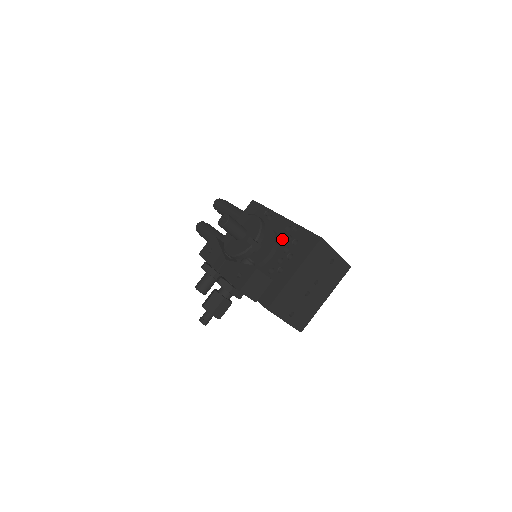
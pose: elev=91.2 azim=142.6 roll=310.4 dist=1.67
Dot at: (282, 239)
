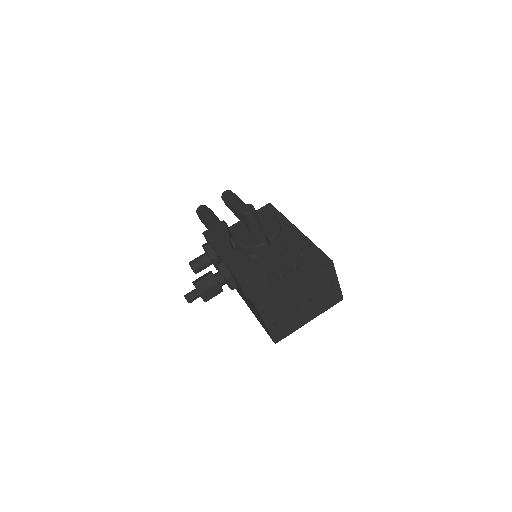
Dot at: (291, 249)
